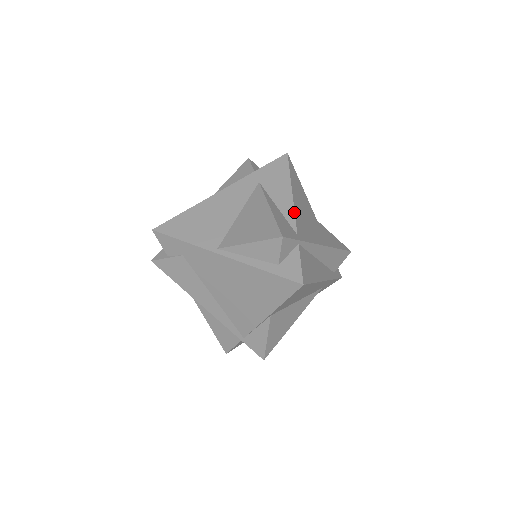
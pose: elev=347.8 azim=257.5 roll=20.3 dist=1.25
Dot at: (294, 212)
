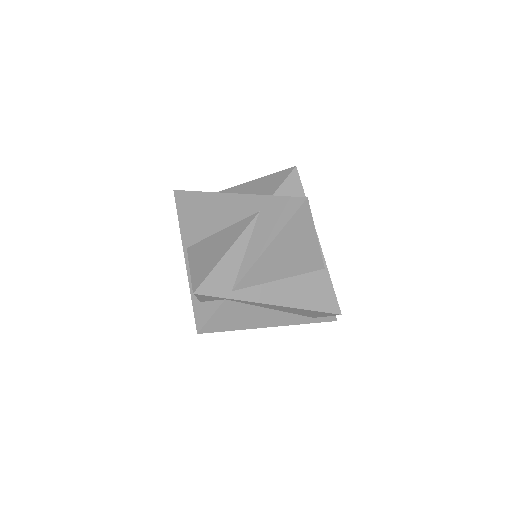
Dot at: (250, 268)
